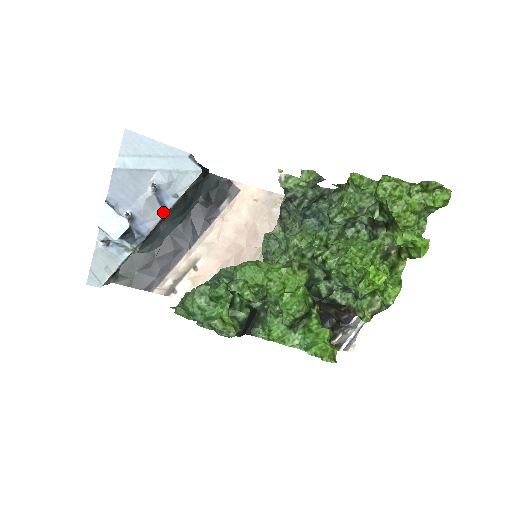
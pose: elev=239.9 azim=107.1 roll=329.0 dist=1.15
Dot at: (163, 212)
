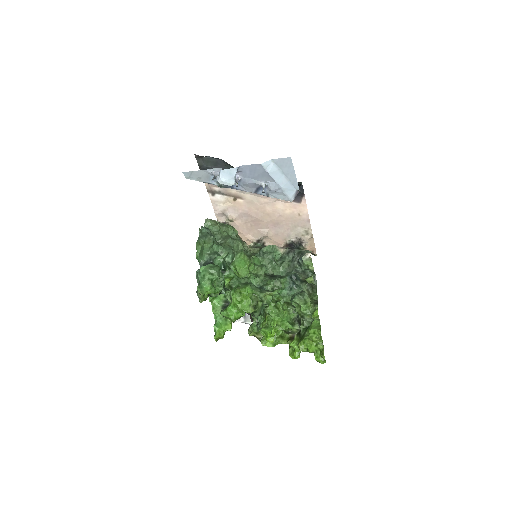
Dot at: (253, 191)
